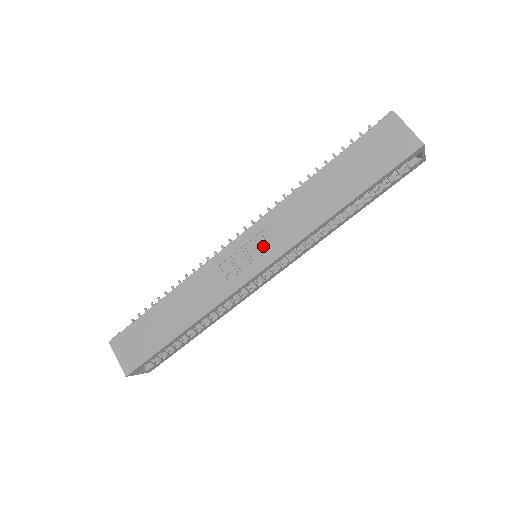
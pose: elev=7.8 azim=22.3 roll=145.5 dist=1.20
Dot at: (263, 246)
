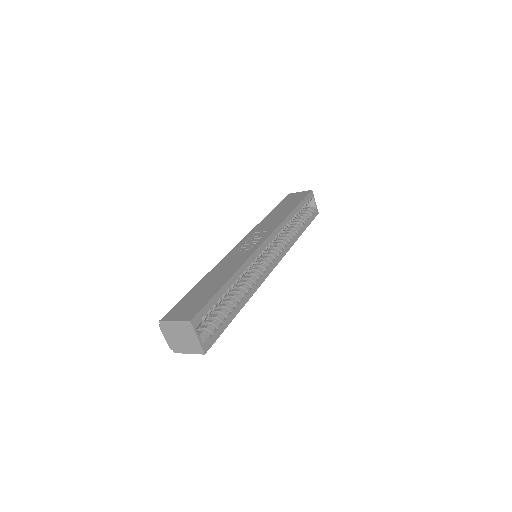
Dot at: (259, 235)
